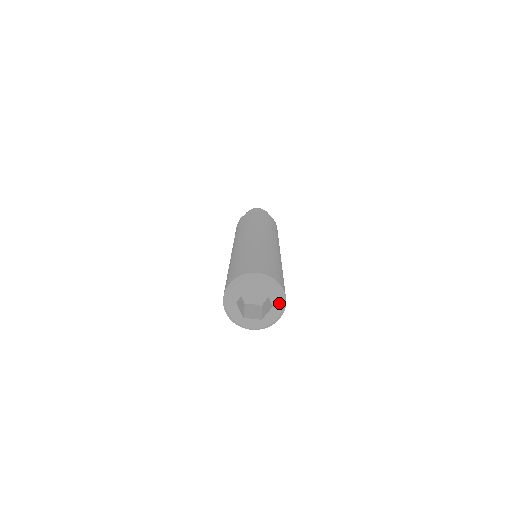
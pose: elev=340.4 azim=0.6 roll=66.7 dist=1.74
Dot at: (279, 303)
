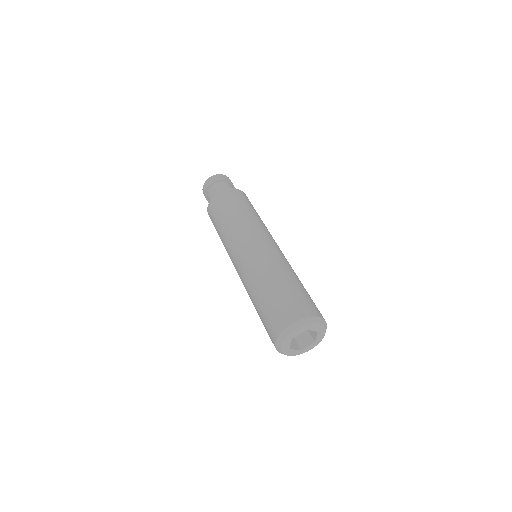
Dot at: (321, 340)
